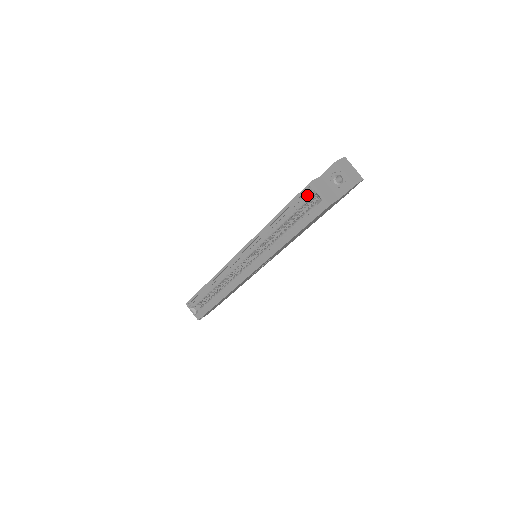
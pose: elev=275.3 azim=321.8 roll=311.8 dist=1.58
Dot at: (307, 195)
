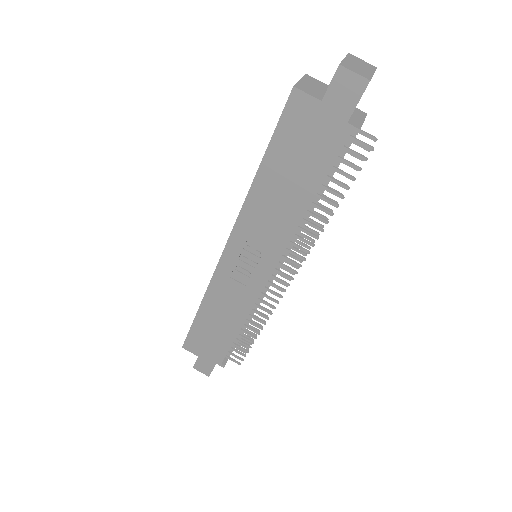
Dot at: occluded
